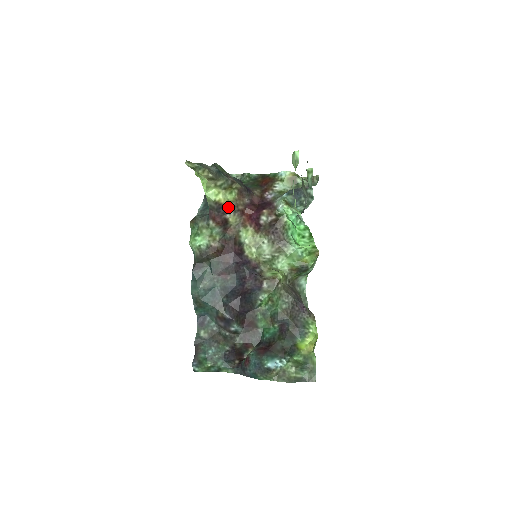
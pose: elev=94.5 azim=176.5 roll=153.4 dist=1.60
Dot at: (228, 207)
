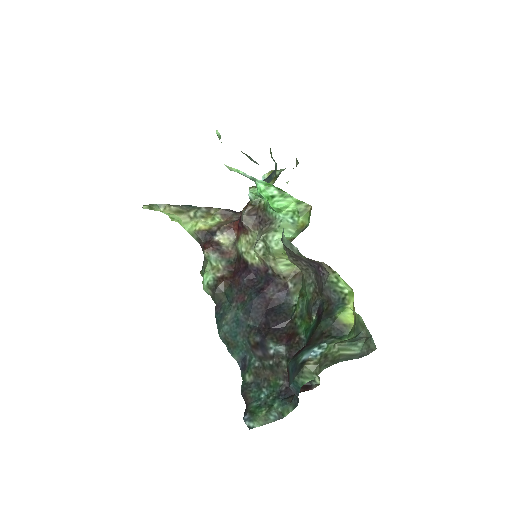
Dot at: (213, 231)
